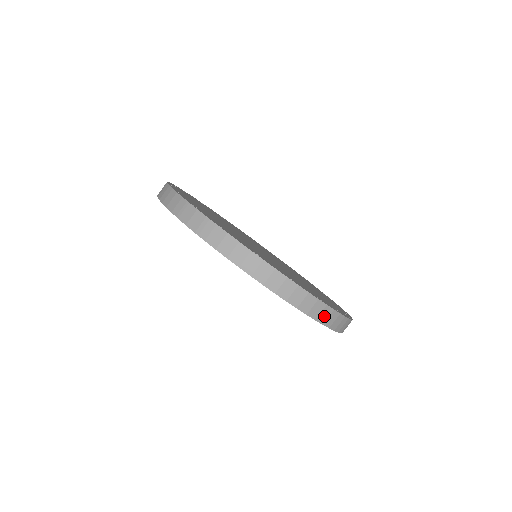
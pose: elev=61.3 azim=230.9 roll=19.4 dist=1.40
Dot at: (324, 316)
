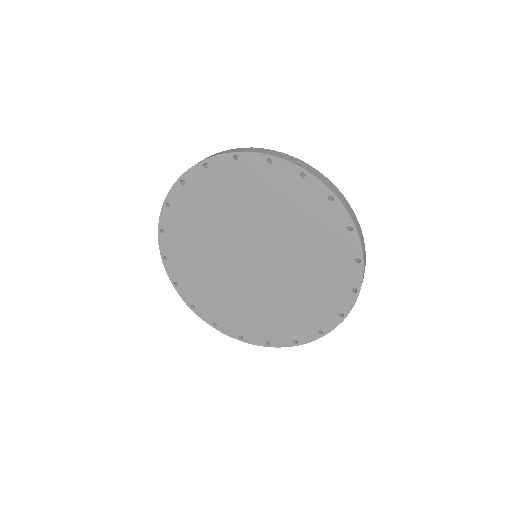
Dot at: occluded
